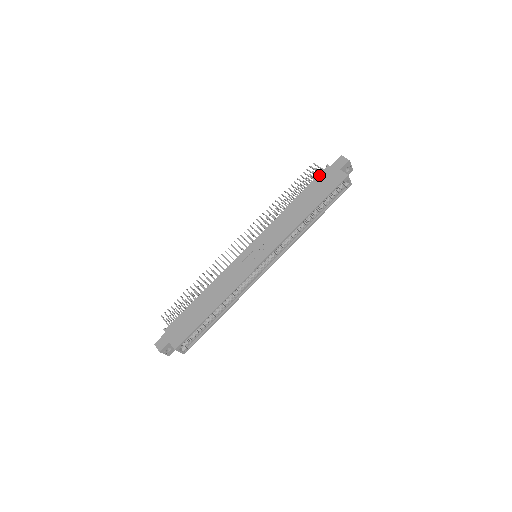
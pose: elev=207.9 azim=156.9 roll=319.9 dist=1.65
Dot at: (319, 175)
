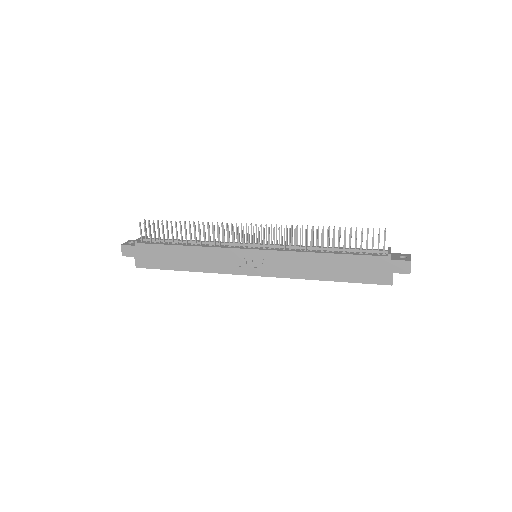
Dot at: (373, 256)
